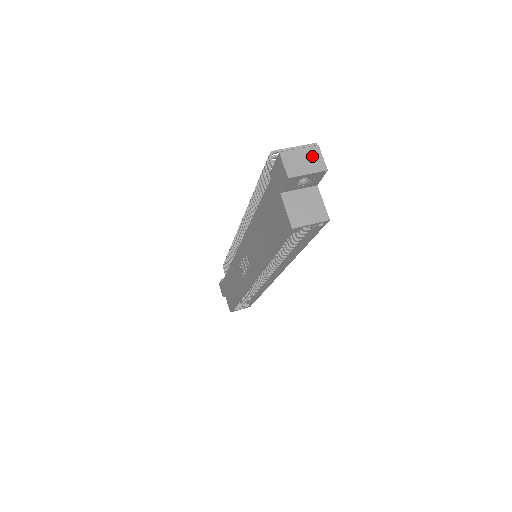
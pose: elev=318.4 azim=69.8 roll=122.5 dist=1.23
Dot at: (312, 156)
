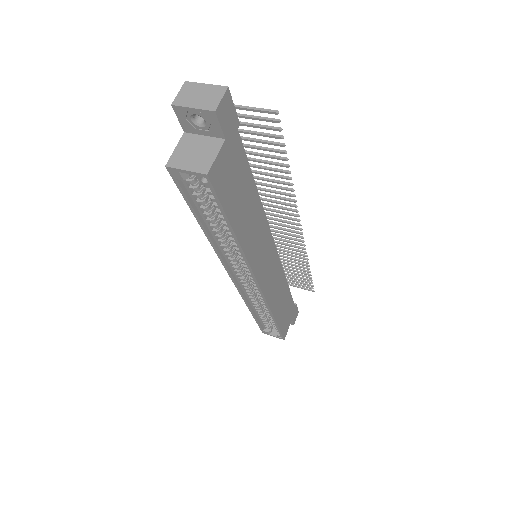
Dot at: (212, 94)
